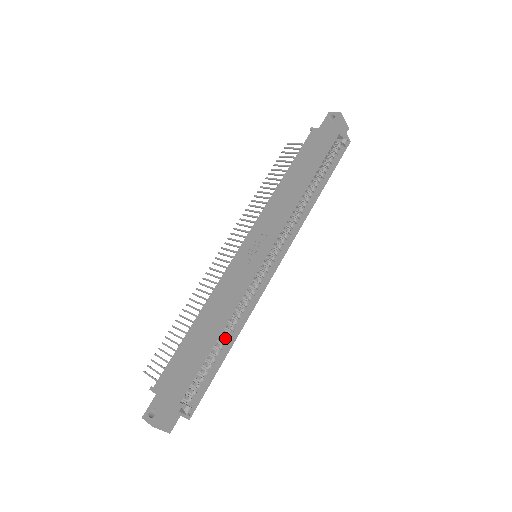
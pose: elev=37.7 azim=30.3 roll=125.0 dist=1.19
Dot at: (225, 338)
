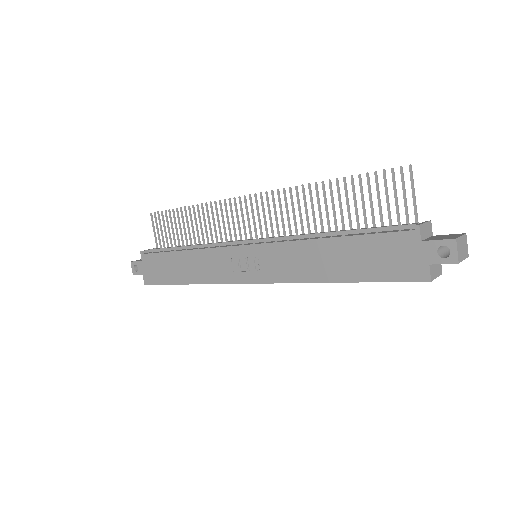
Dot at: occluded
